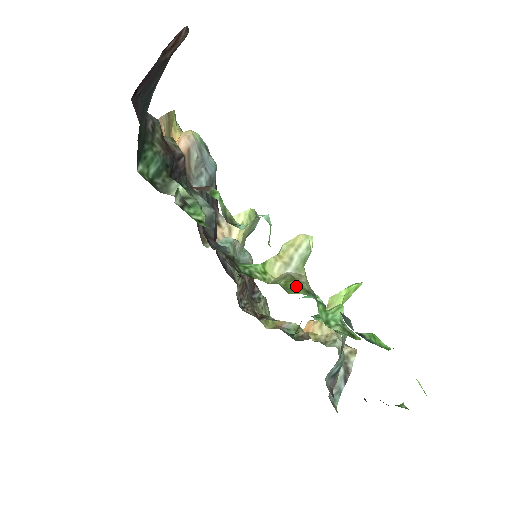
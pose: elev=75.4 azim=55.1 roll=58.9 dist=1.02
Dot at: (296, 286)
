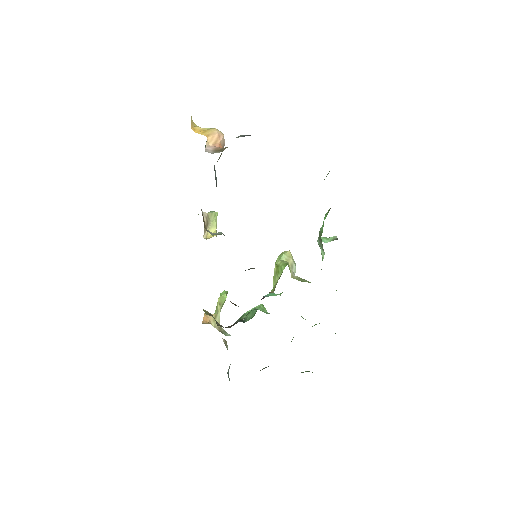
Dot at: occluded
